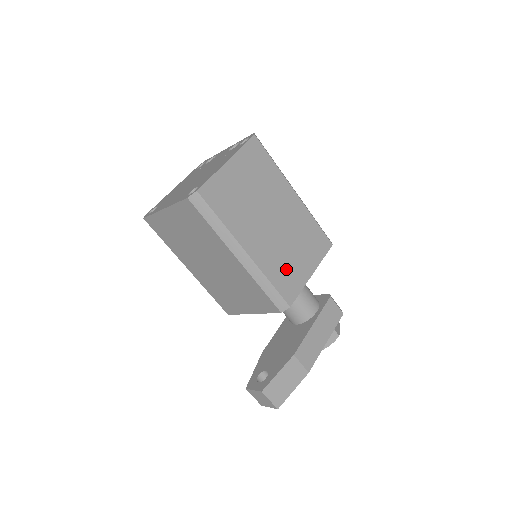
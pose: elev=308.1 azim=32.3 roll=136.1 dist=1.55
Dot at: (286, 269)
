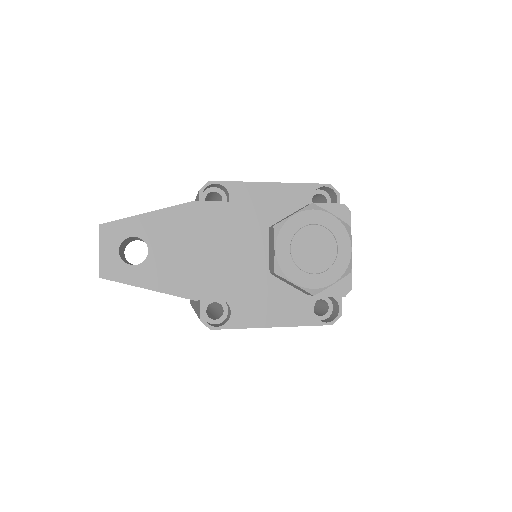
Dot at: occluded
